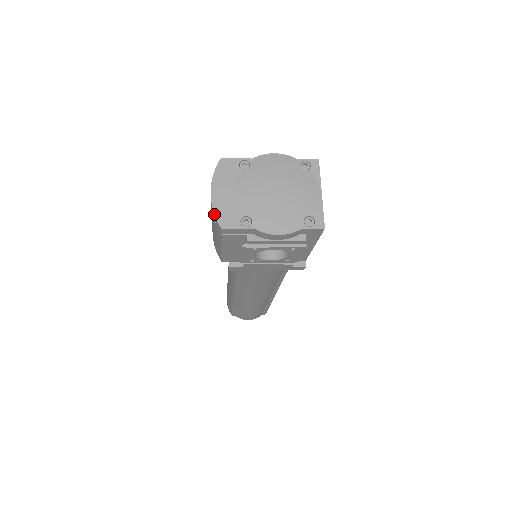
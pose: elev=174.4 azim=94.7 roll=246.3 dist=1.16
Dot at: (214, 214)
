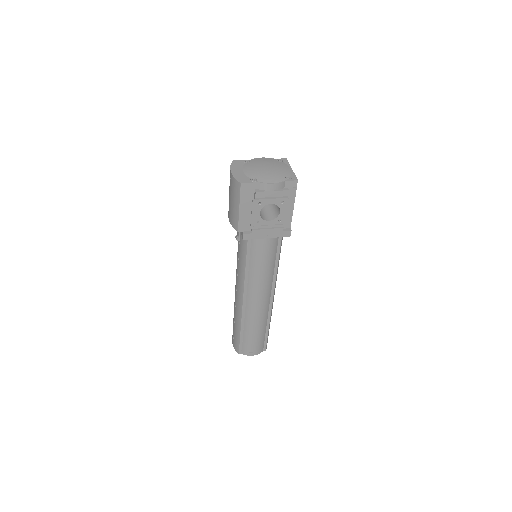
Dot at: (235, 178)
